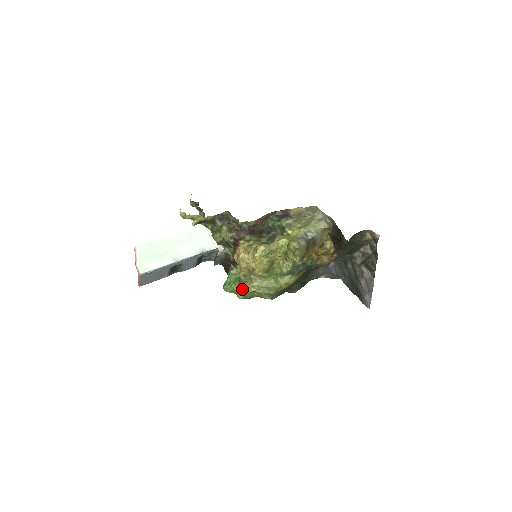
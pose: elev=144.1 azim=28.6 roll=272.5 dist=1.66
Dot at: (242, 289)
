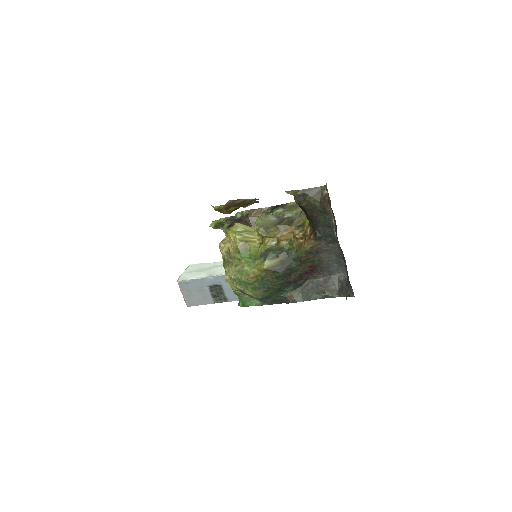
Dot at: occluded
